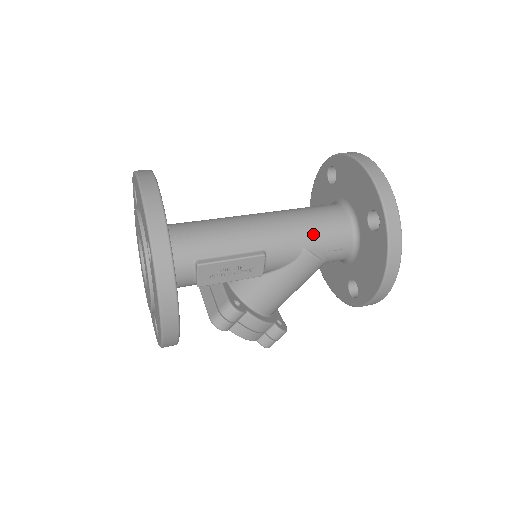
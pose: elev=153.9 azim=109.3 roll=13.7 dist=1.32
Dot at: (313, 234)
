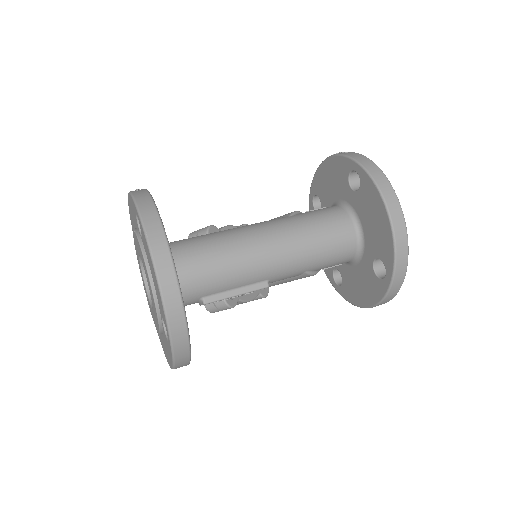
Dot at: (318, 262)
